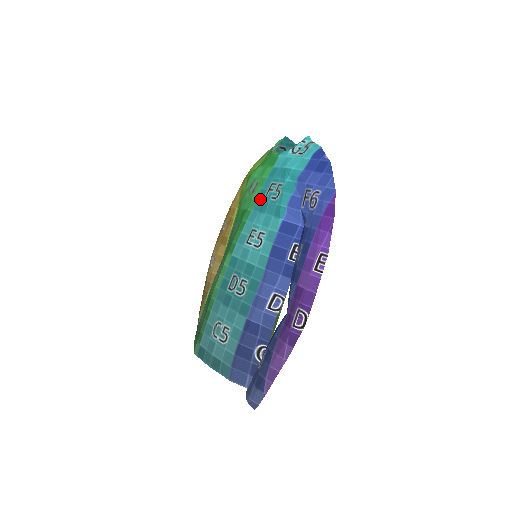
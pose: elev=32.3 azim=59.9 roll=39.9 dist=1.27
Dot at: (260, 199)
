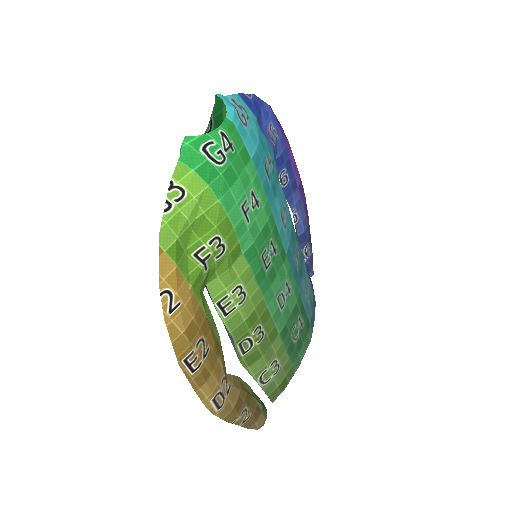
Dot at: occluded
